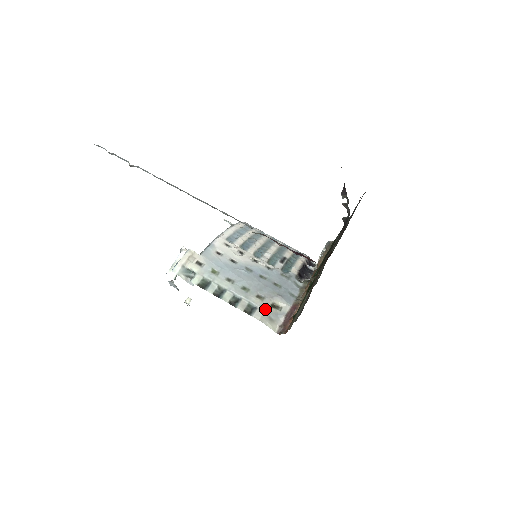
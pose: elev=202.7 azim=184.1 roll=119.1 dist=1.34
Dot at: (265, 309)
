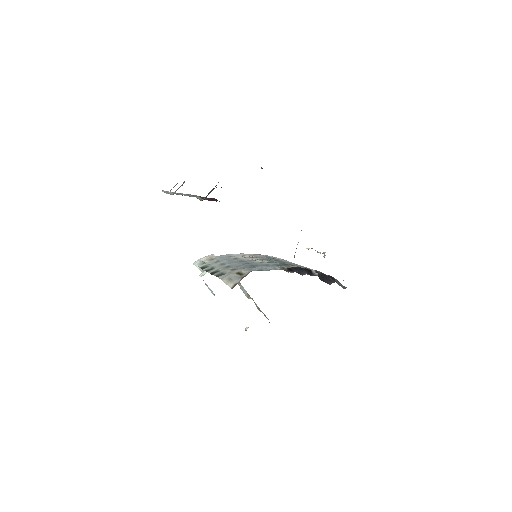
Dot at: (230, 274)
